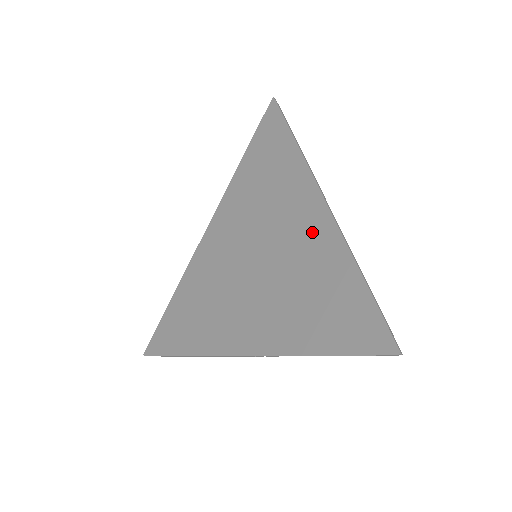
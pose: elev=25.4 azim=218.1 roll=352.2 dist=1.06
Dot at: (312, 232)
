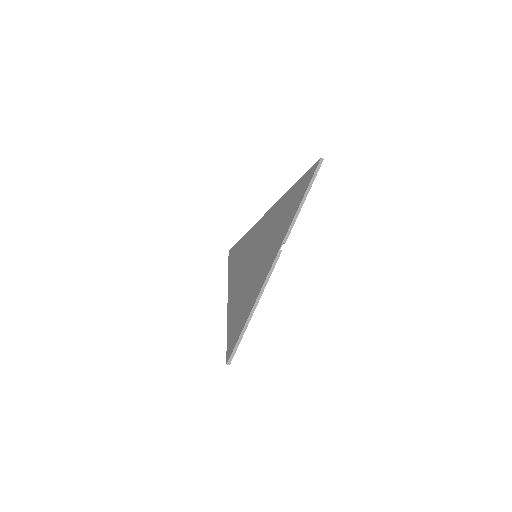
Dot at: (270, 217)
